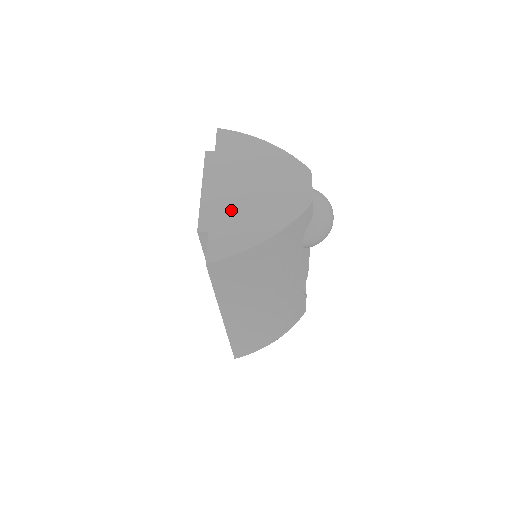
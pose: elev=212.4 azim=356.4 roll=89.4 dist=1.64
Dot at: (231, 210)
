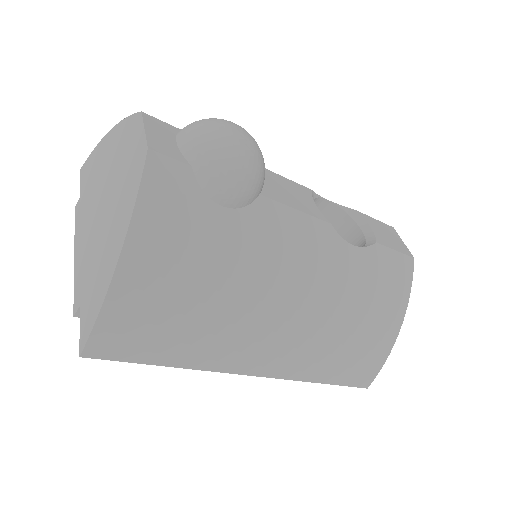
Dot at: (91, 255)
